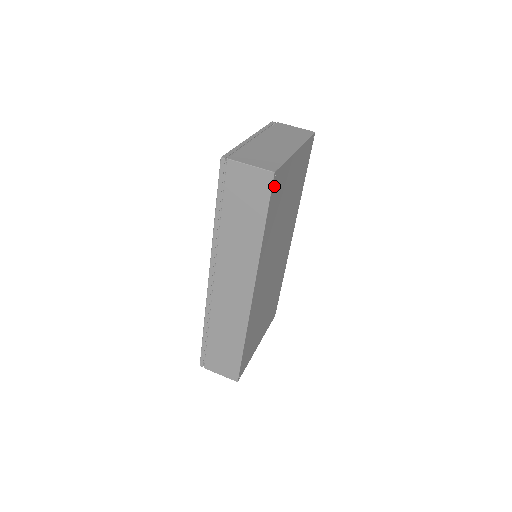
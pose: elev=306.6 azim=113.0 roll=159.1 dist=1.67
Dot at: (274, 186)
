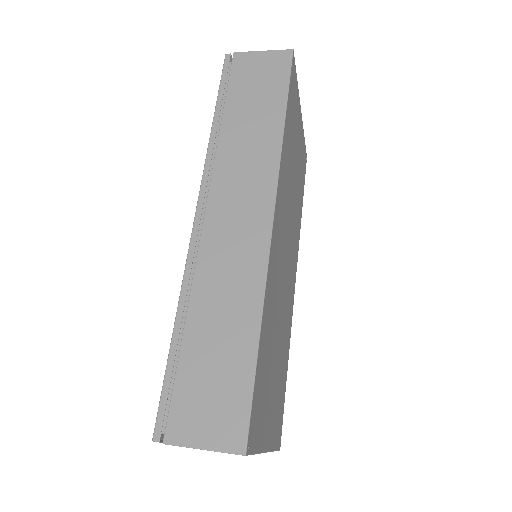
Dot at: (292, 74)
